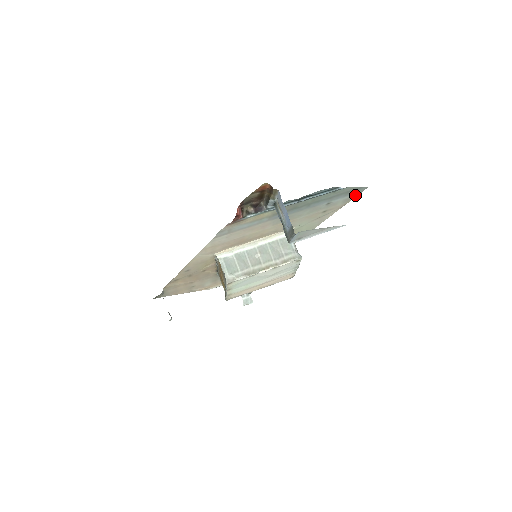
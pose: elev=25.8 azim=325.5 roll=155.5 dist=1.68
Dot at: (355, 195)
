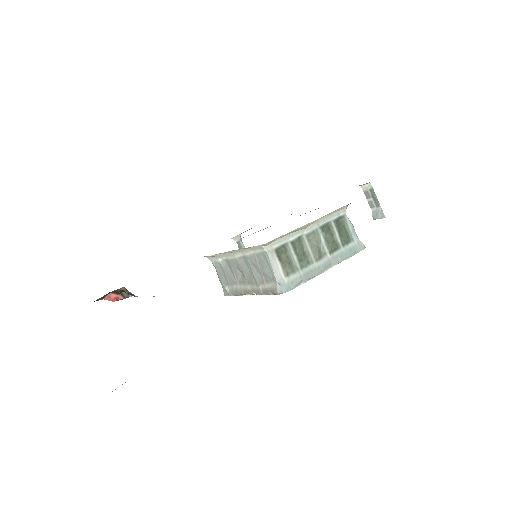
Dot at: occluded
